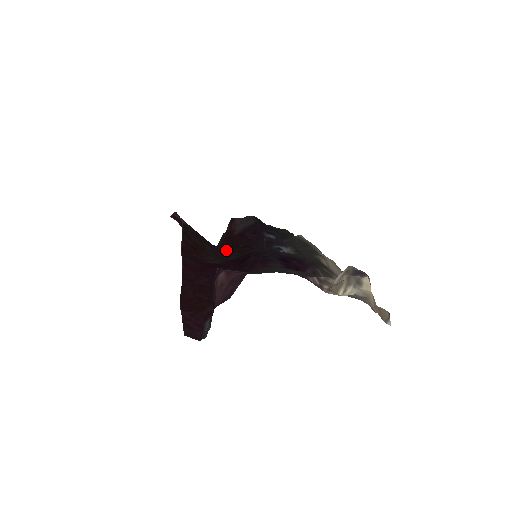
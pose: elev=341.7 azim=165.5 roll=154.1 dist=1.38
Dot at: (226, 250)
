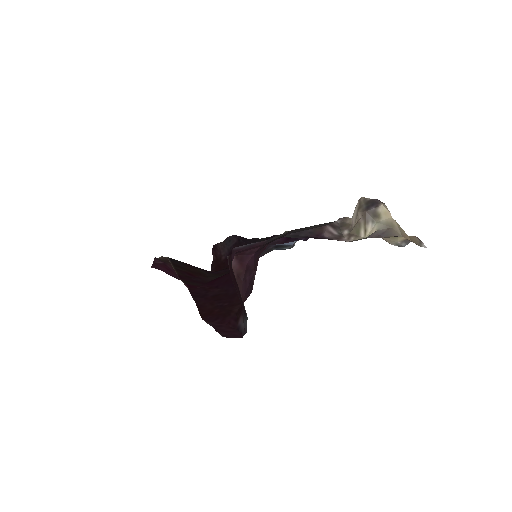
Dot at: (222, 270)
